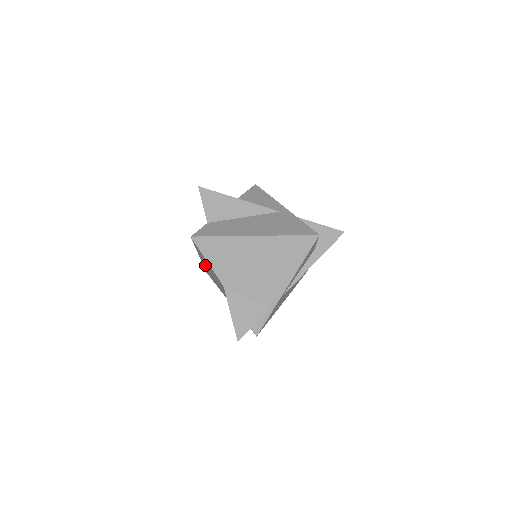
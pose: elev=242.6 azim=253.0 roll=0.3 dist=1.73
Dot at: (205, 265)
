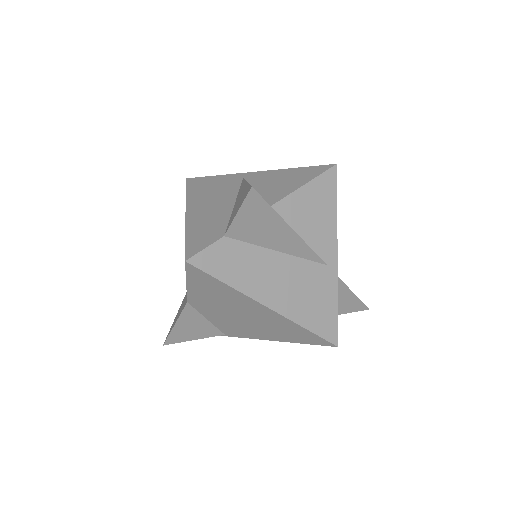
Dot at: occluded
